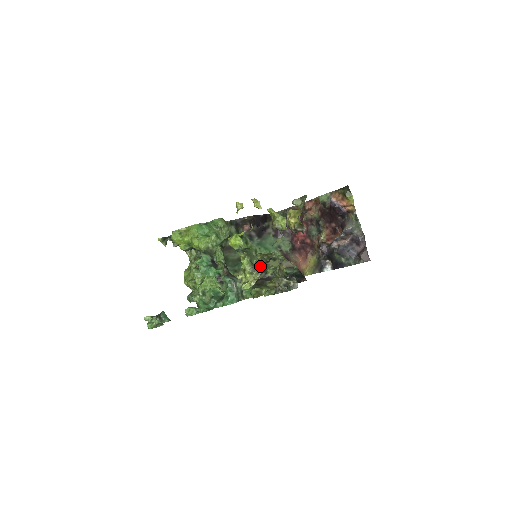
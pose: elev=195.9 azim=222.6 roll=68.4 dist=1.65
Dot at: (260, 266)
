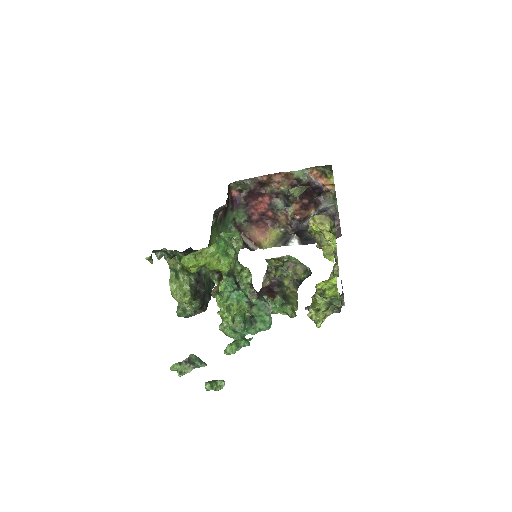
Dot at: (270, 271)
